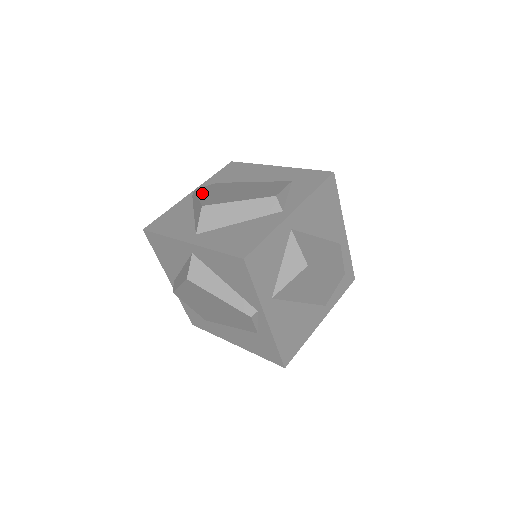
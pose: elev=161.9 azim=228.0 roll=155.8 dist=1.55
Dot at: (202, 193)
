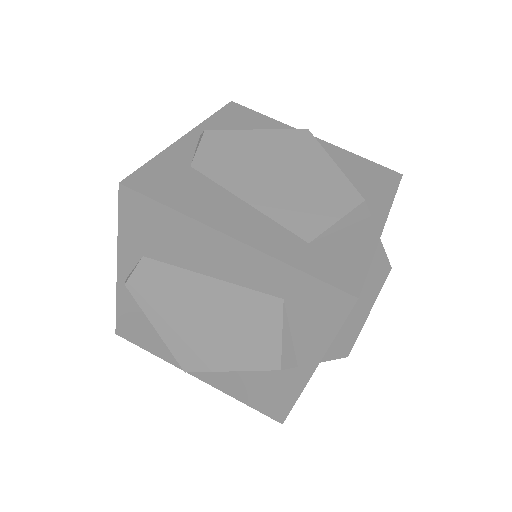
Dot at: (151, 313)
